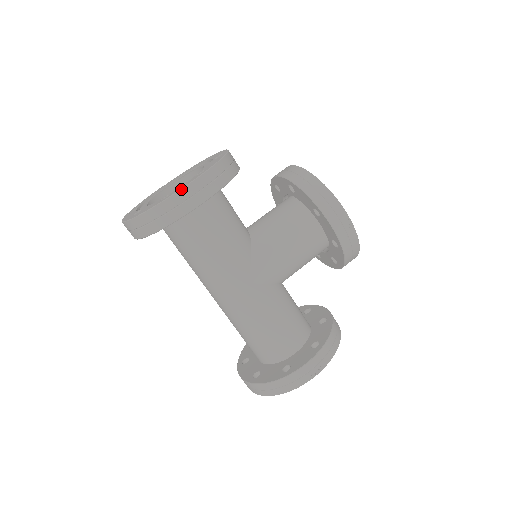
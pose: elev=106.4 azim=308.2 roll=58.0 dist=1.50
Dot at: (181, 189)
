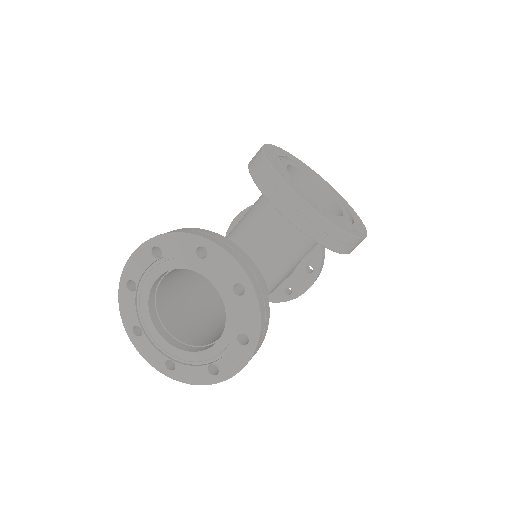
Dot at: occluded
